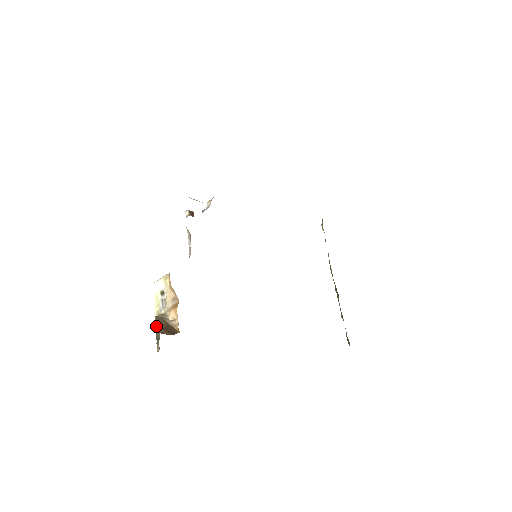
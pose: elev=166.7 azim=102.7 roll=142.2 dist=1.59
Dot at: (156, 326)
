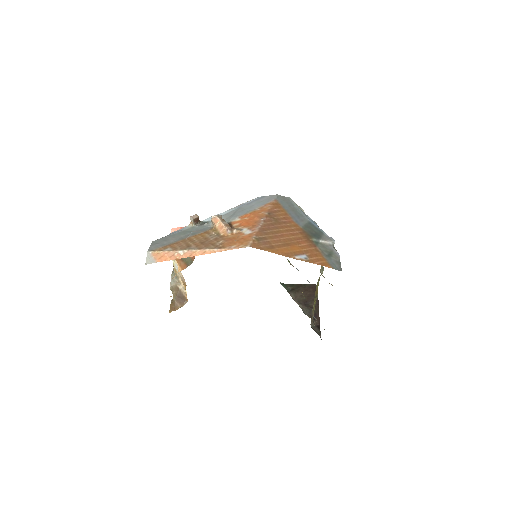
Dot at: (171, 290)
